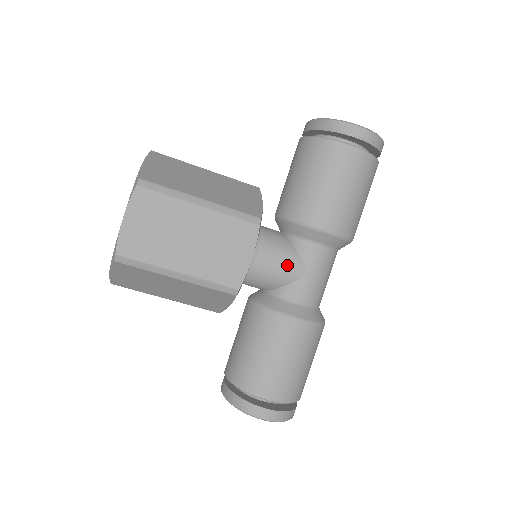
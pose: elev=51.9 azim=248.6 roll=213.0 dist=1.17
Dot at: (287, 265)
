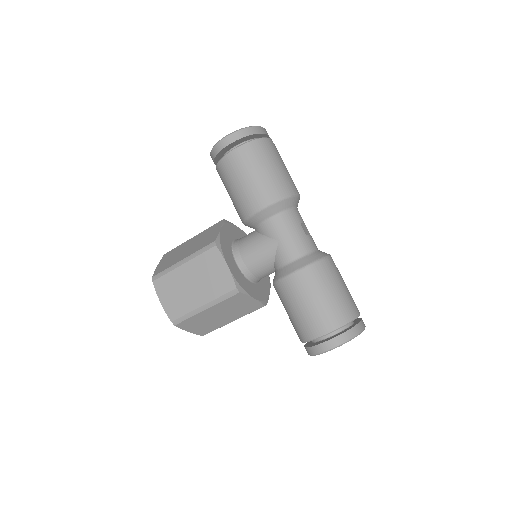
Dot at: (262, 248)
